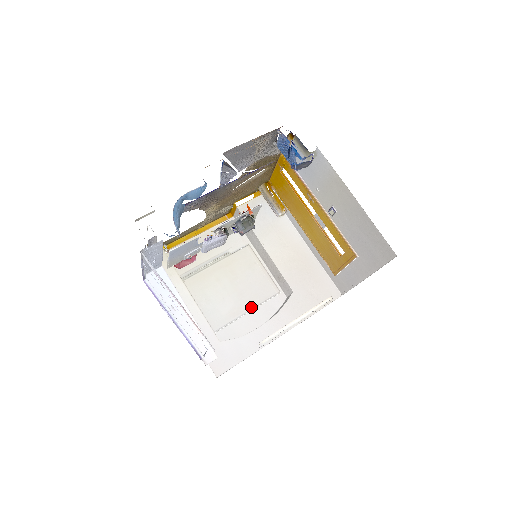
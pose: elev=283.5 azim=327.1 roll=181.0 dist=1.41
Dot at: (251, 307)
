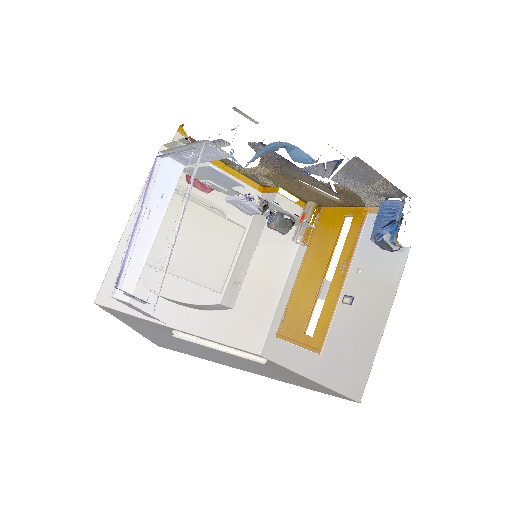
Dot at: (187, 277)
